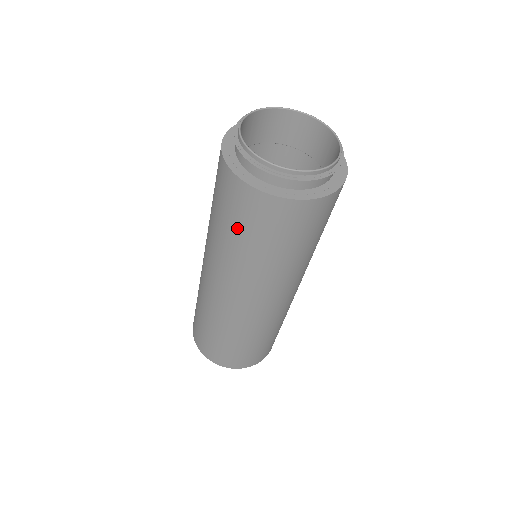
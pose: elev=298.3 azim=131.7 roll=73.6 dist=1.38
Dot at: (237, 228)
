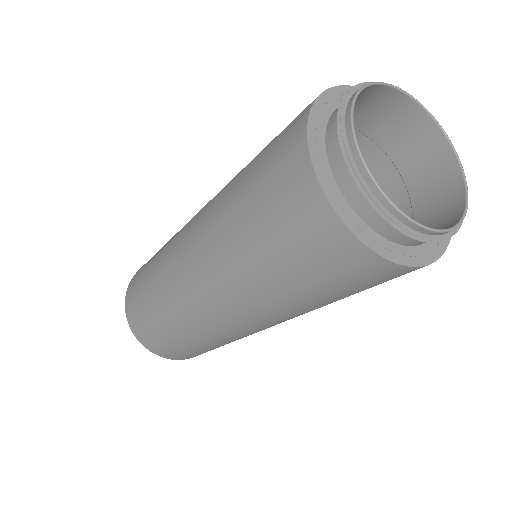
Dot at: (292, 270)
